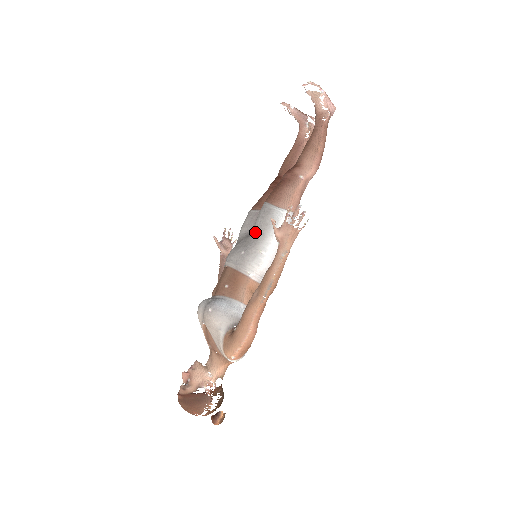
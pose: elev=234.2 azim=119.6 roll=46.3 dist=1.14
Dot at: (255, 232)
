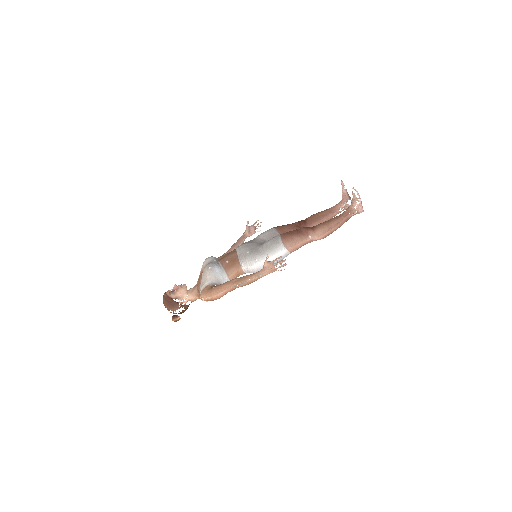
Dot at: (262, 247)
